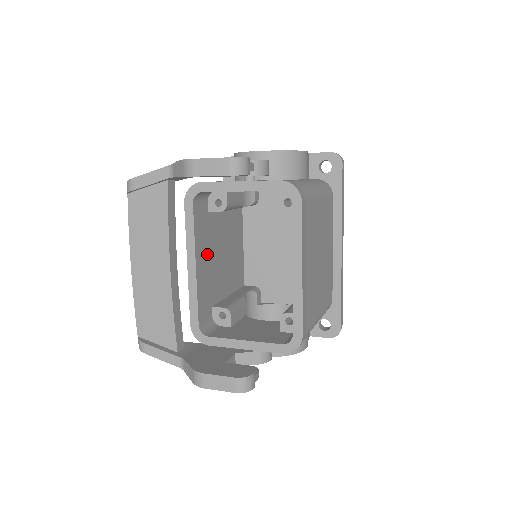
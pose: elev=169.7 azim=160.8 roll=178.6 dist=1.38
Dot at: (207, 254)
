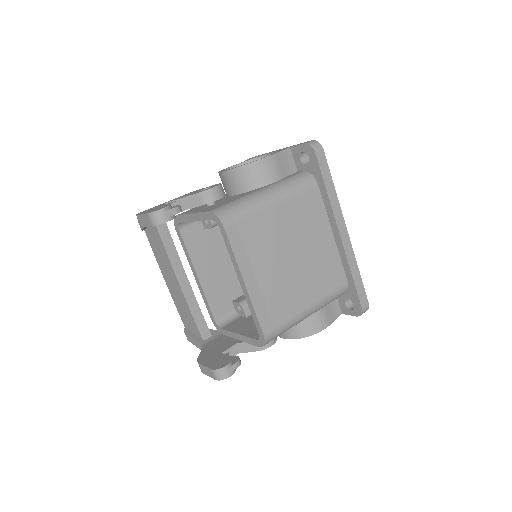
Dot at: (213, 262)
